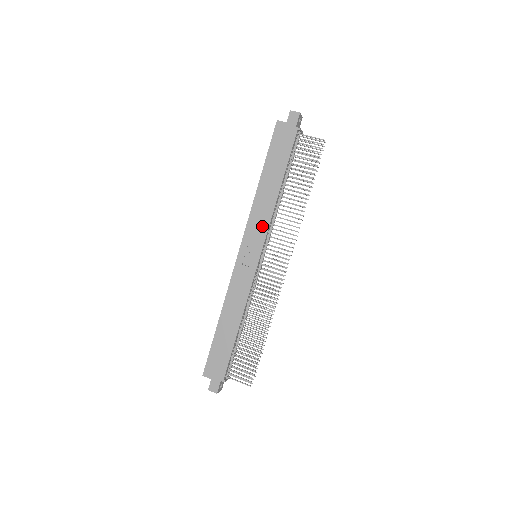
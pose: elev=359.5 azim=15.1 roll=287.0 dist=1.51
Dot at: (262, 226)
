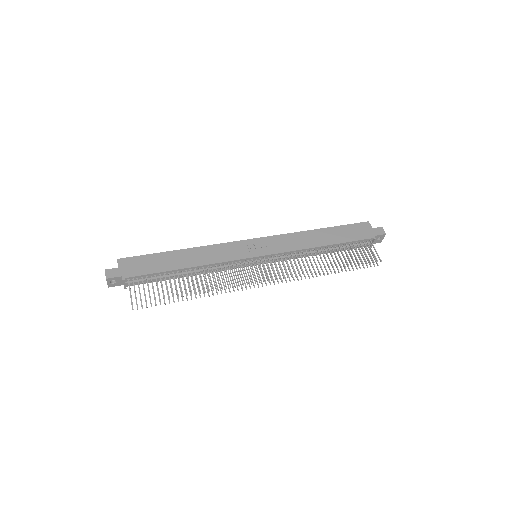
Dot at: (286, 246)
